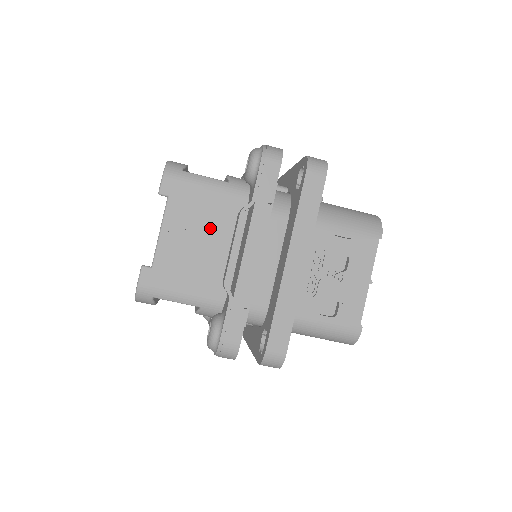
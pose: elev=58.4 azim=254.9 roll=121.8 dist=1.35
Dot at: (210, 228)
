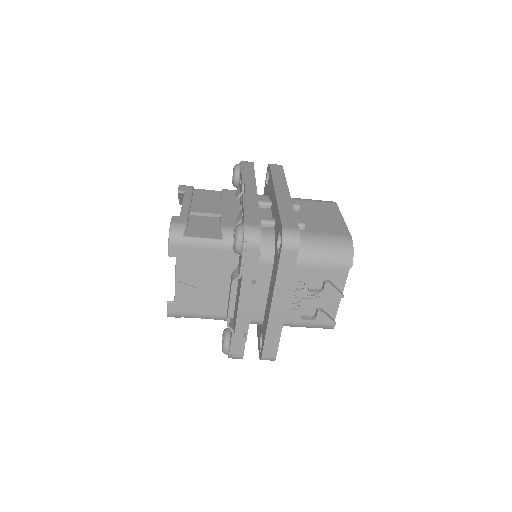
Dot at: (213, 274)
